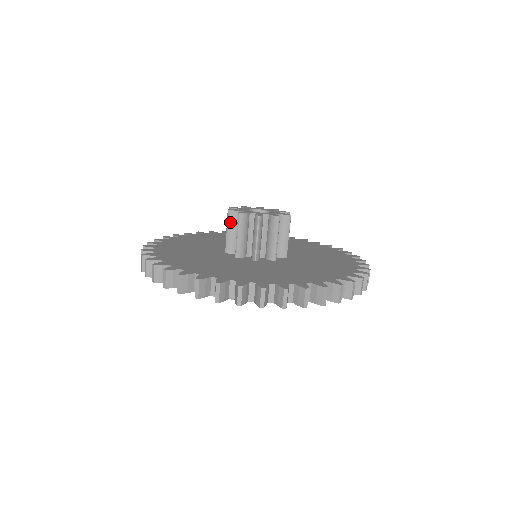
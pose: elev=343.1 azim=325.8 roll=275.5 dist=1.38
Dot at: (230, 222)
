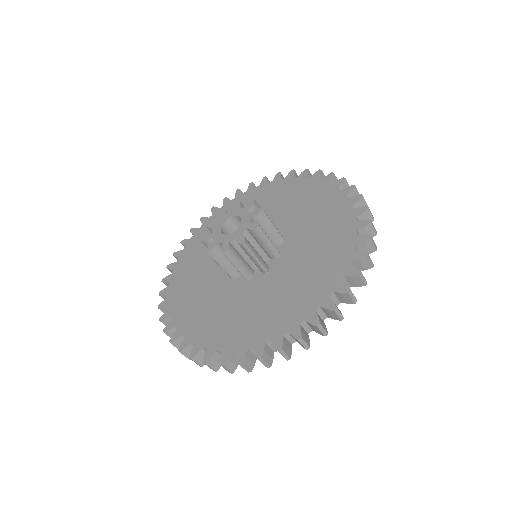
Dot at: occluded
